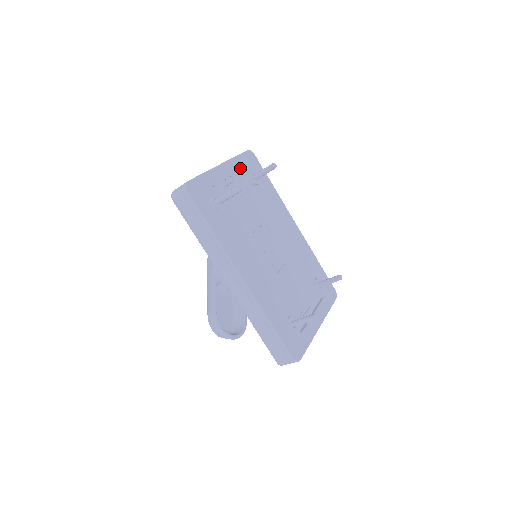
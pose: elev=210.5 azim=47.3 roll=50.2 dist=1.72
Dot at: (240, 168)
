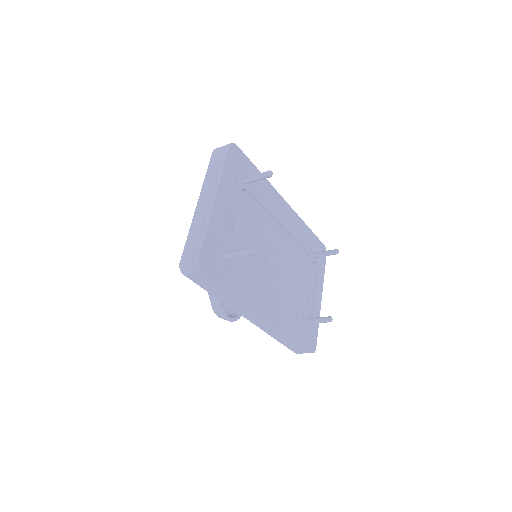
Dot at: (231, 182)
